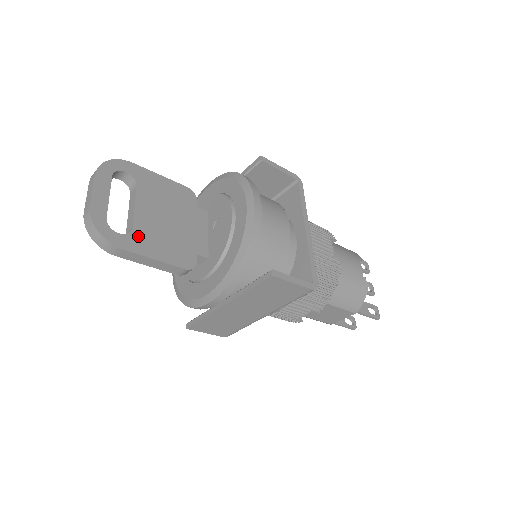
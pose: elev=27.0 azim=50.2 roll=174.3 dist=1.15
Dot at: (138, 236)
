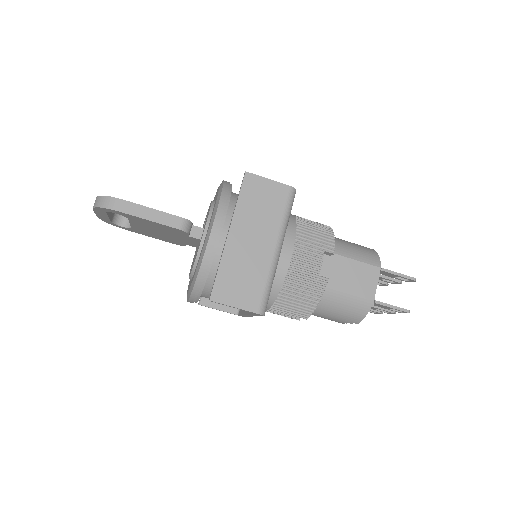
Dot at: occluded
